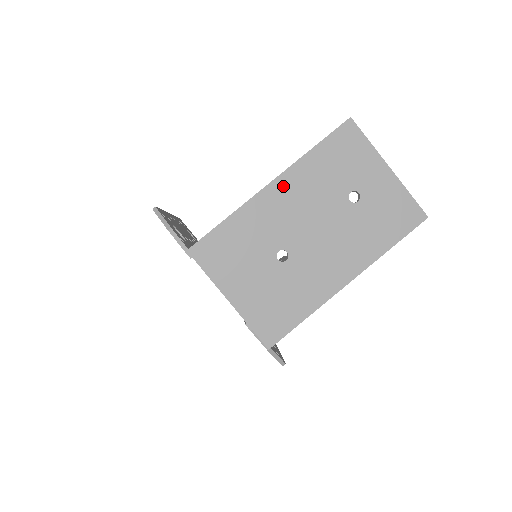
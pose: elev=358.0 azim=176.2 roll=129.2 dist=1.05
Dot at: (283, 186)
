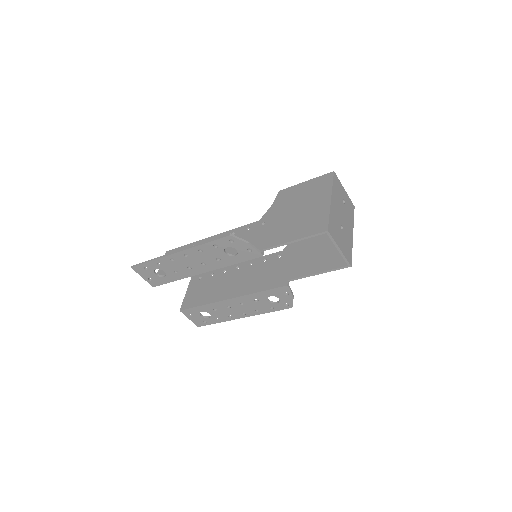
Dot at: (333, 200)
